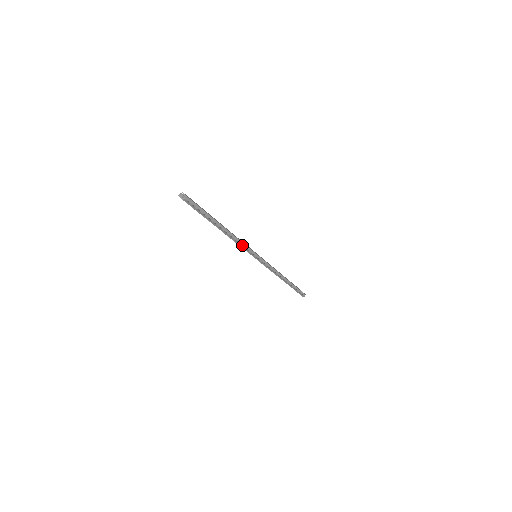
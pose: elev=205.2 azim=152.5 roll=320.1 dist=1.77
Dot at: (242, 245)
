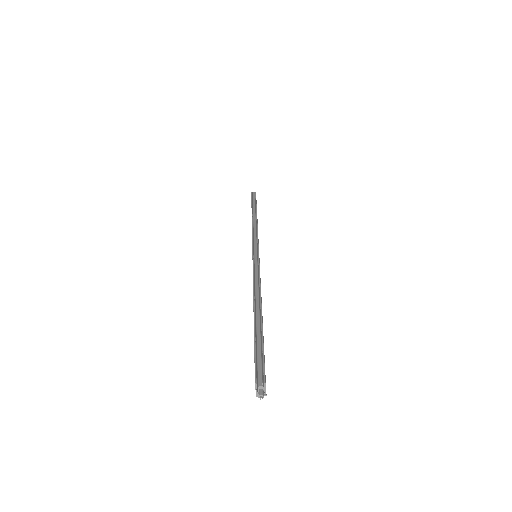
Dot at: occluded
